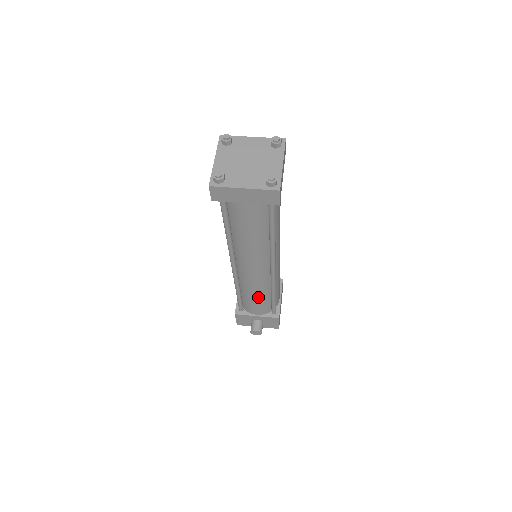
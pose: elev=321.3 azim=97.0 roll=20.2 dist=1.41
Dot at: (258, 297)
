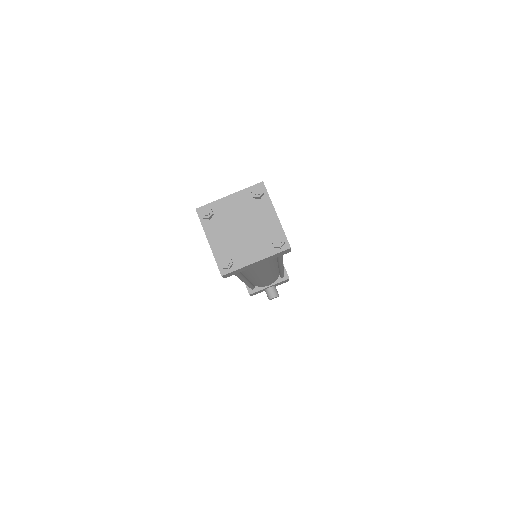
Dot at: (269, 281)
